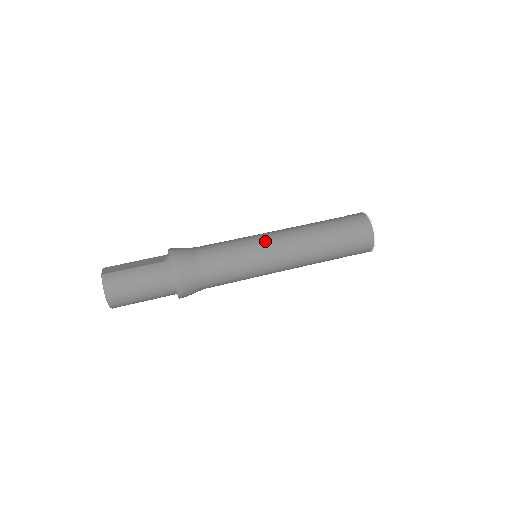
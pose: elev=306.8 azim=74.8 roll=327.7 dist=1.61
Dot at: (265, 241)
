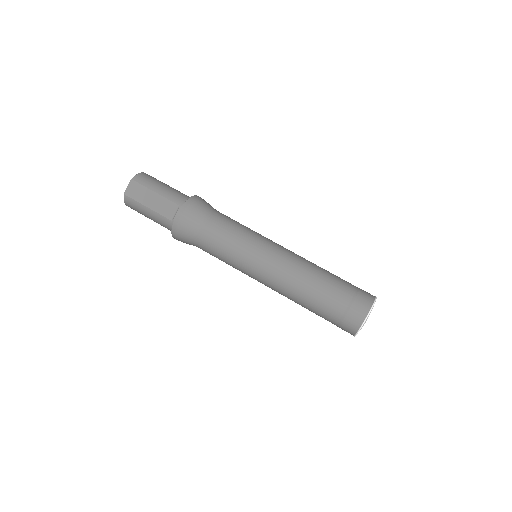
Dot at: (255, 271)
